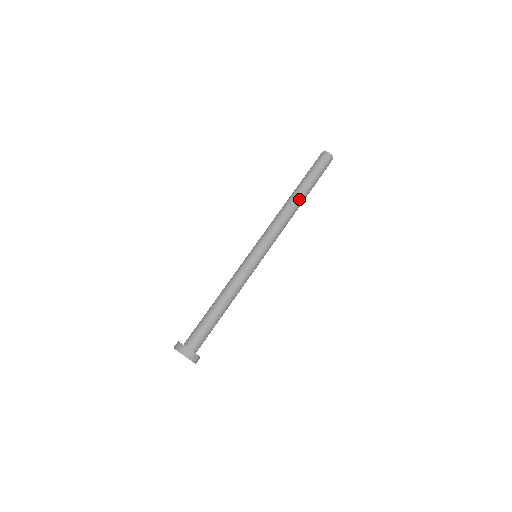
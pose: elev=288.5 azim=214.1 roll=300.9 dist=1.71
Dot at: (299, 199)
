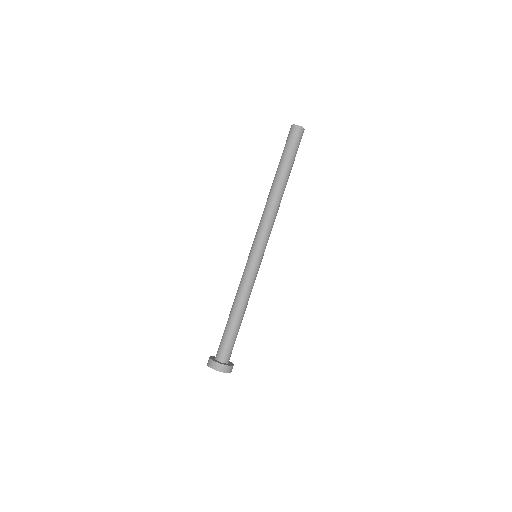
Dot at: (284, 188)
